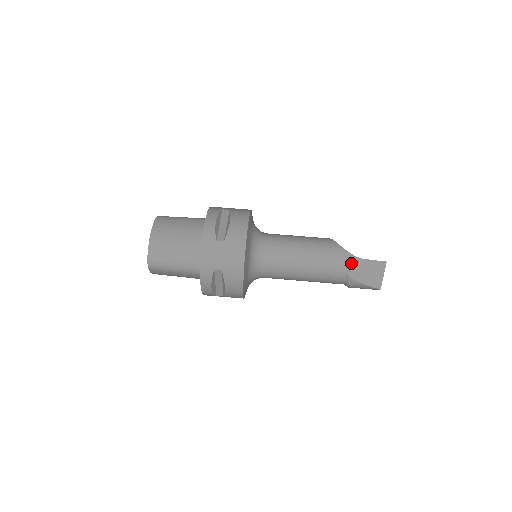
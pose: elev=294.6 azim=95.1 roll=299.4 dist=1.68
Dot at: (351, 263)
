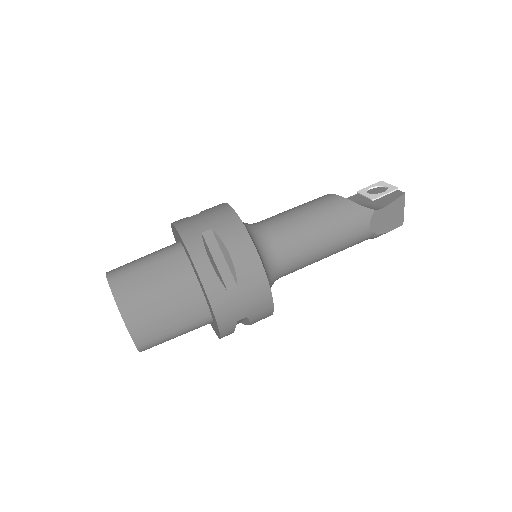
Dot at: (376, 220)
